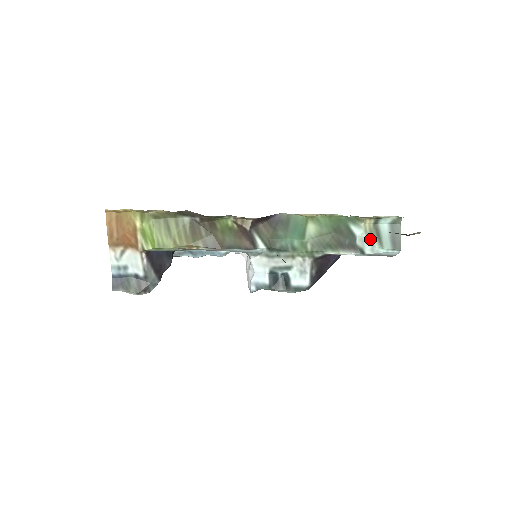
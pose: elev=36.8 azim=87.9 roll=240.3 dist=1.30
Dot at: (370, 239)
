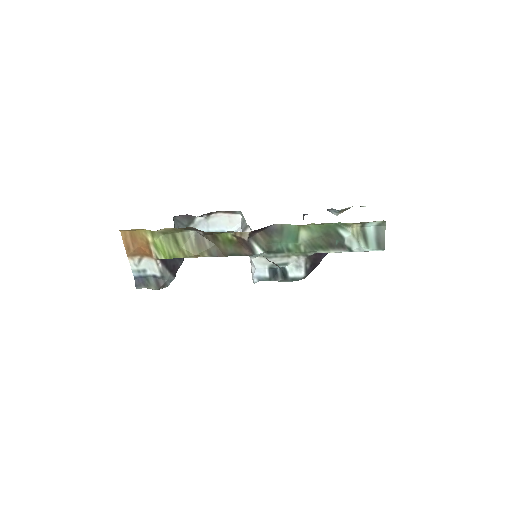
Dot at: (357, 240)
